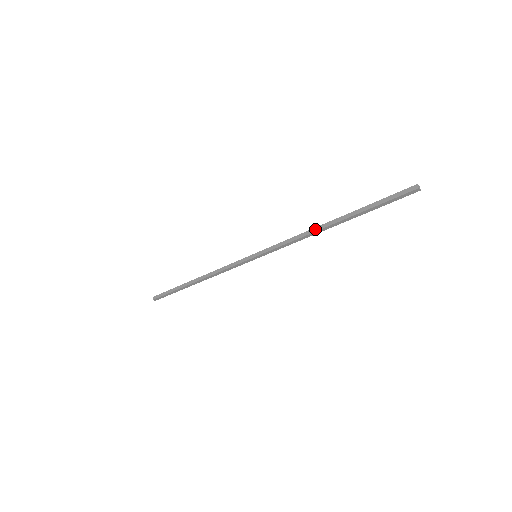
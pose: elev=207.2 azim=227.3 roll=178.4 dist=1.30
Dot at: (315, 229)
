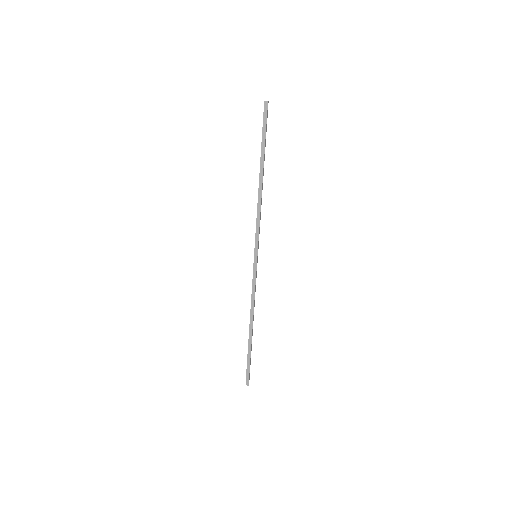
Dot at: (258, 192)
